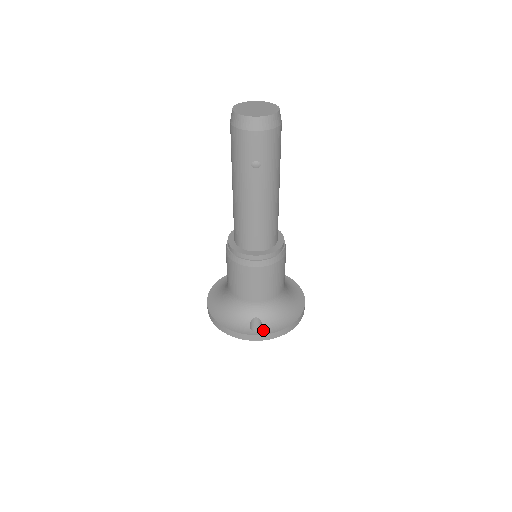
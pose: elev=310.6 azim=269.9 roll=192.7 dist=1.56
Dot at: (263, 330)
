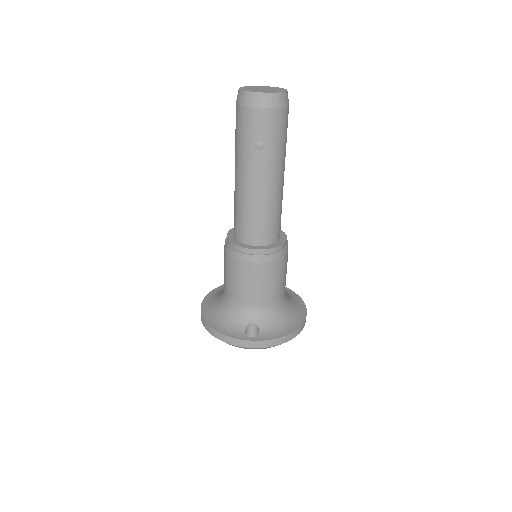
Dot at: (259, 336)
